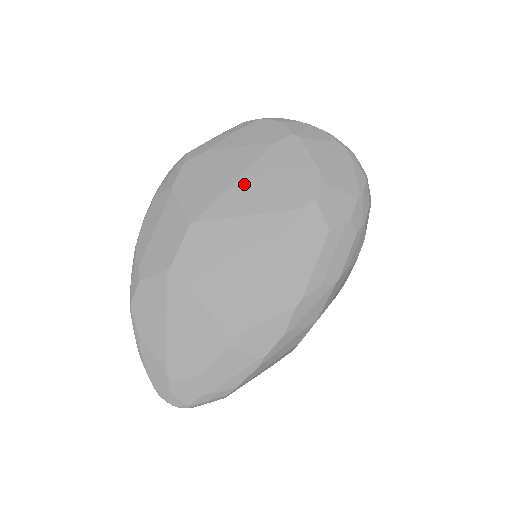
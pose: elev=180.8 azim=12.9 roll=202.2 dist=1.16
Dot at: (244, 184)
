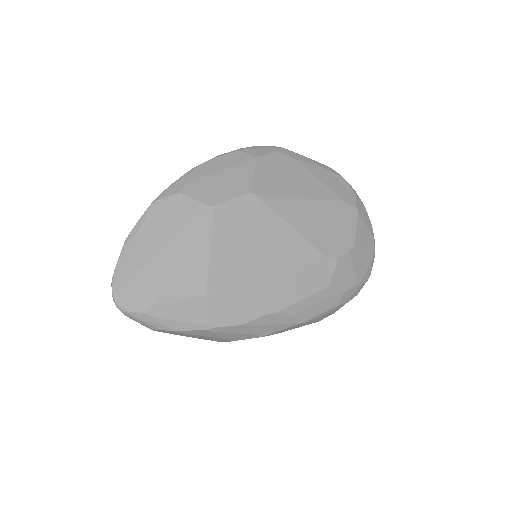
Dot at: (305, 205)
